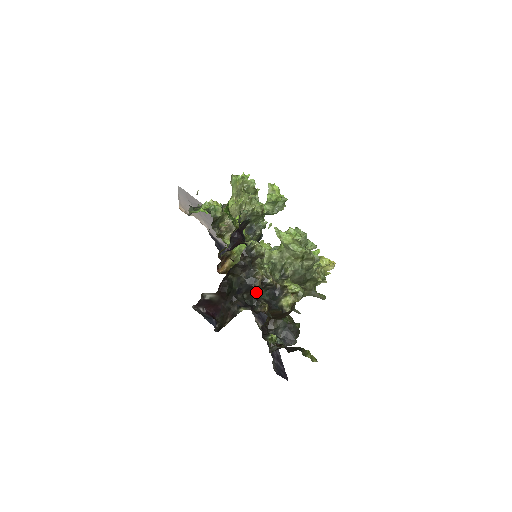
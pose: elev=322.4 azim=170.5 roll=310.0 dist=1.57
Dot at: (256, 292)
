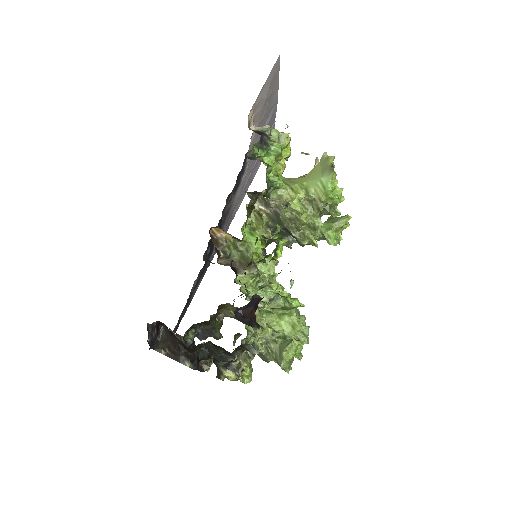
Dot at: occluded
